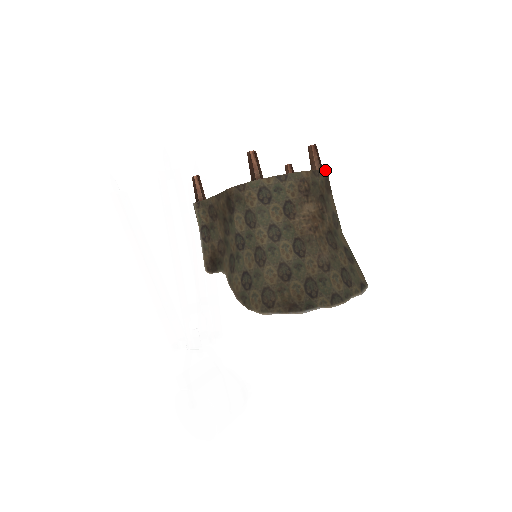
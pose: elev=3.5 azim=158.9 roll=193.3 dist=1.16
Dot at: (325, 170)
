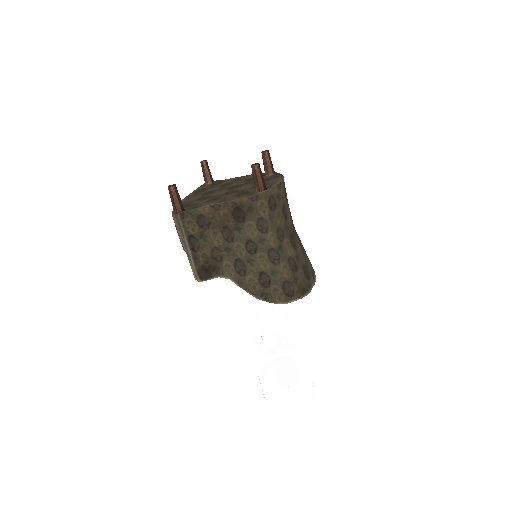
Dot at: (276, 172)
